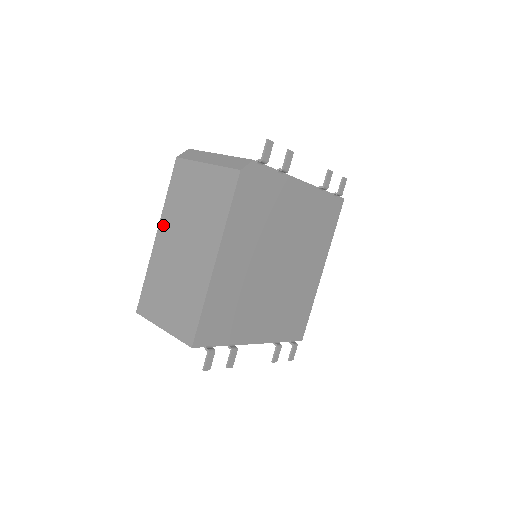
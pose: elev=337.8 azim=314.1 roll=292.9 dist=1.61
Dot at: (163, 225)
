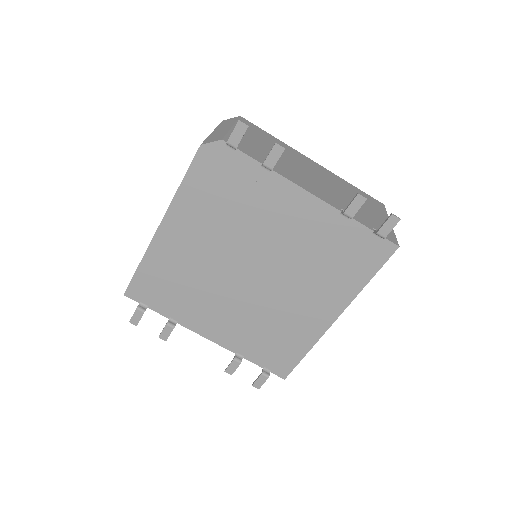
Dot at: occluded
